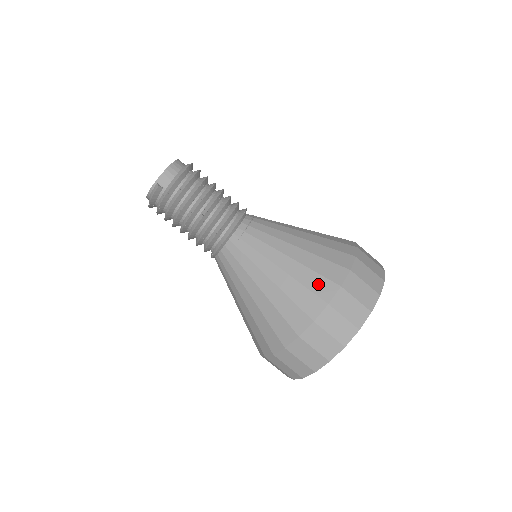
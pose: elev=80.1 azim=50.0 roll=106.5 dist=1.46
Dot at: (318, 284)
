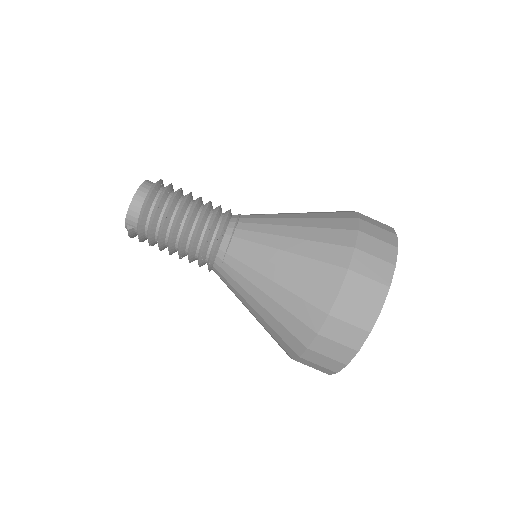
Dot at: (305, 312)
